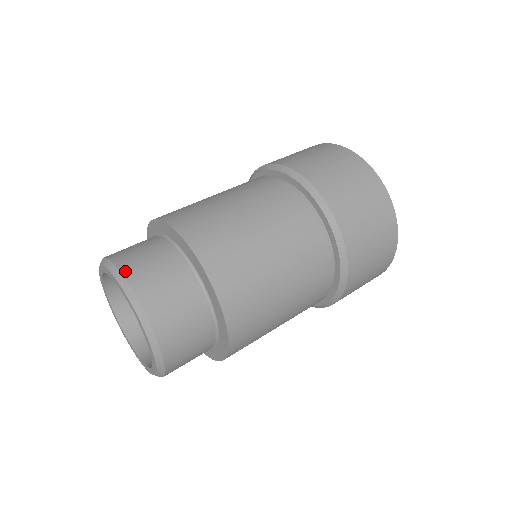
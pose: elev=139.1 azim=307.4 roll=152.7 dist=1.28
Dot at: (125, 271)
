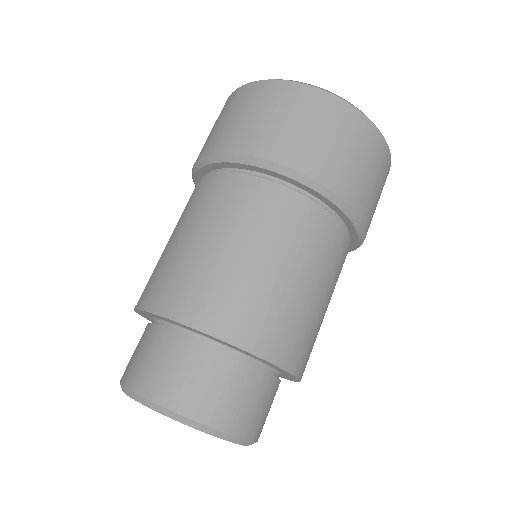
Dot at: (250, 436)
